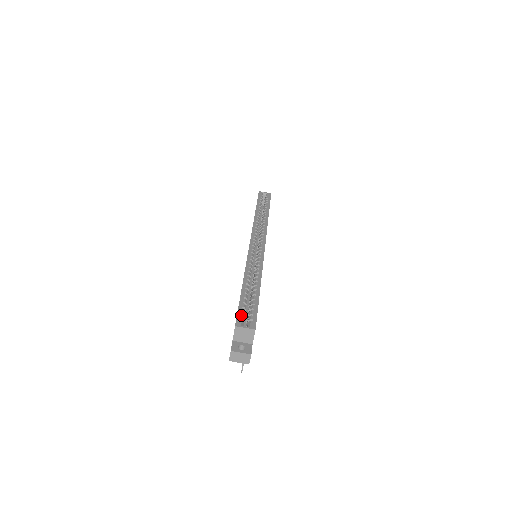
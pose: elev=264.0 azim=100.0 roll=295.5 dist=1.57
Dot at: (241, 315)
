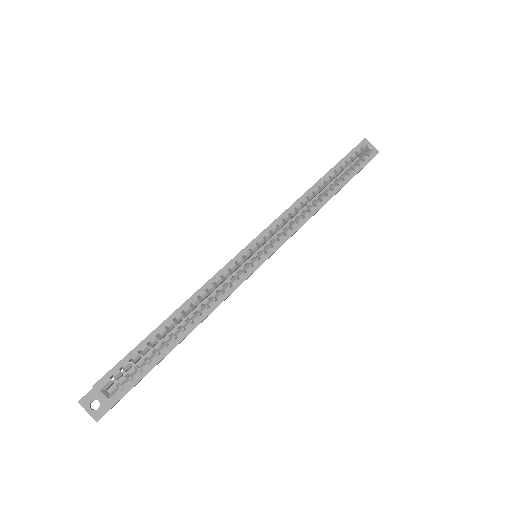
Dot at: (116, 372)
